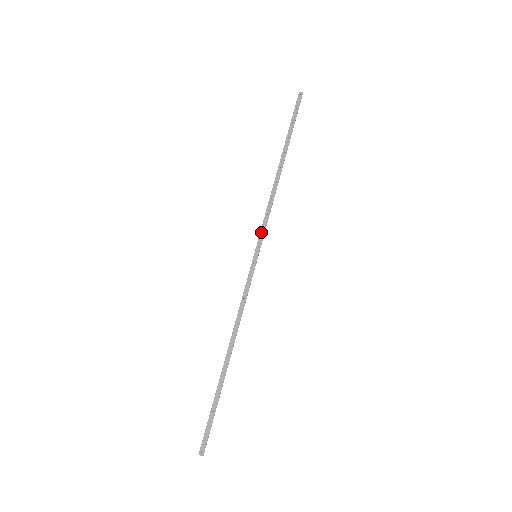
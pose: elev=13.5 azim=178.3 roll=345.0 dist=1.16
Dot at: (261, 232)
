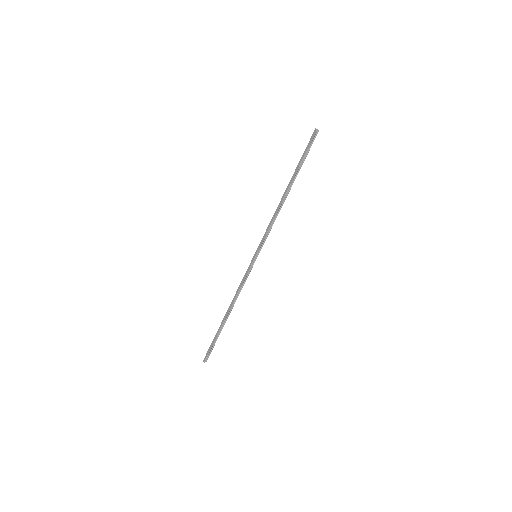
Dot at: (262, 240)
